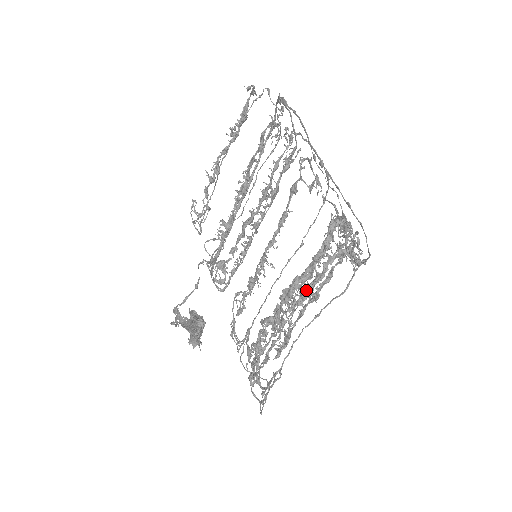
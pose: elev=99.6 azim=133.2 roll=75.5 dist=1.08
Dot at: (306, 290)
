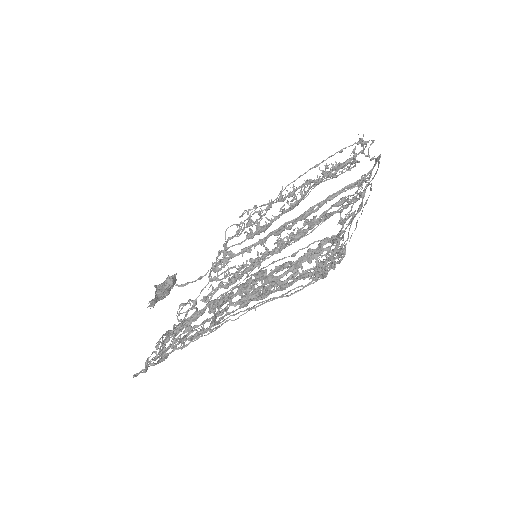
Dot at: occluded
